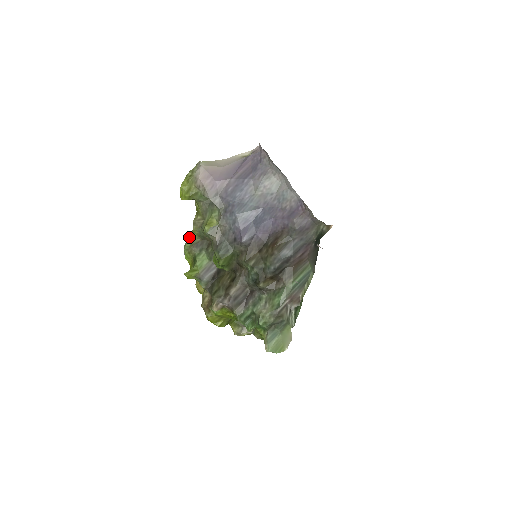
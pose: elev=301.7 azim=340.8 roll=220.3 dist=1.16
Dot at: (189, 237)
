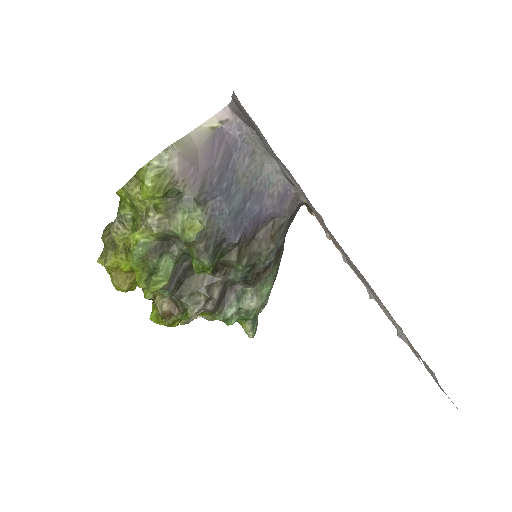
Dot at: (140, 241)
